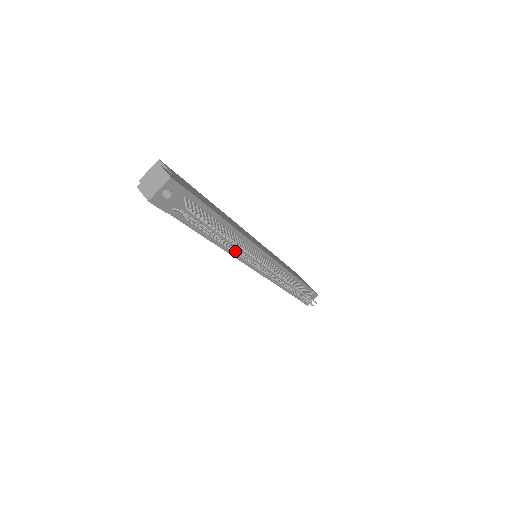
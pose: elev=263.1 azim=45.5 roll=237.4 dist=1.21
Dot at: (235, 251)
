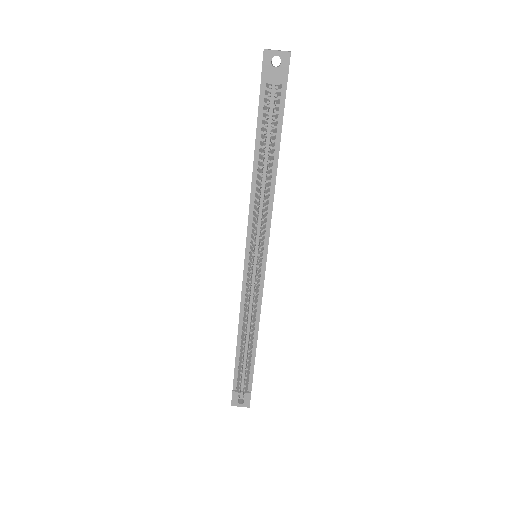
Dot at: (261, 180)
